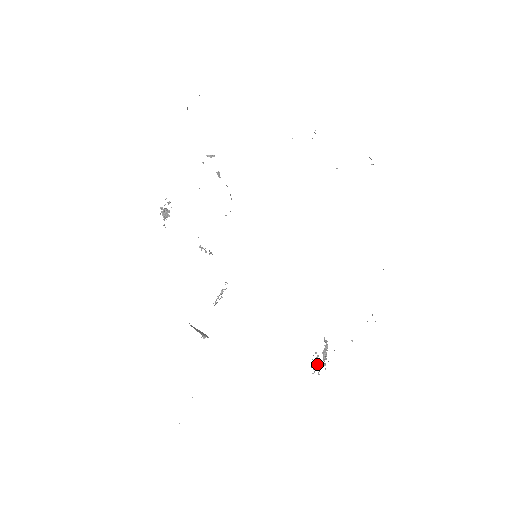
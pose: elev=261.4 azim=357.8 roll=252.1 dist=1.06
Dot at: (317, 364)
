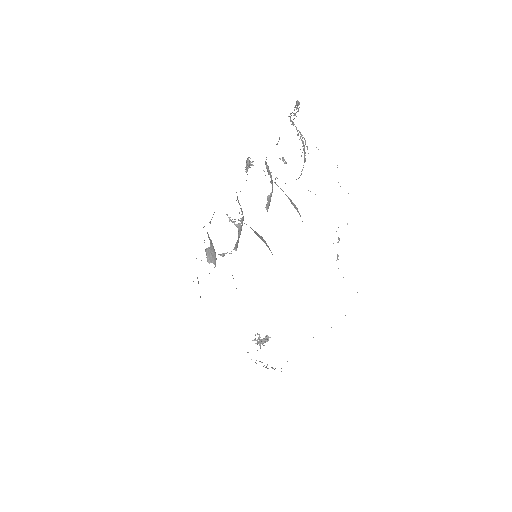
Dot at: (256, 340)
